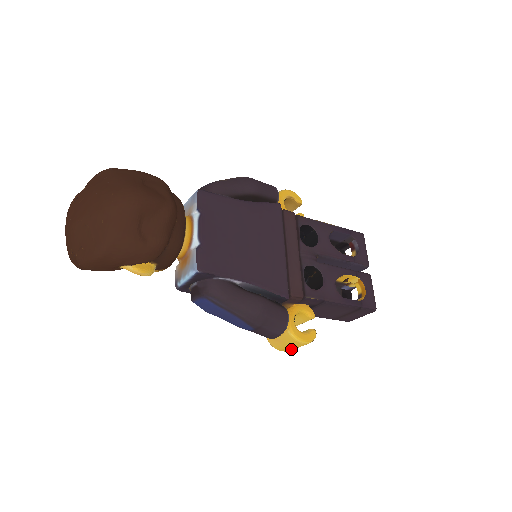
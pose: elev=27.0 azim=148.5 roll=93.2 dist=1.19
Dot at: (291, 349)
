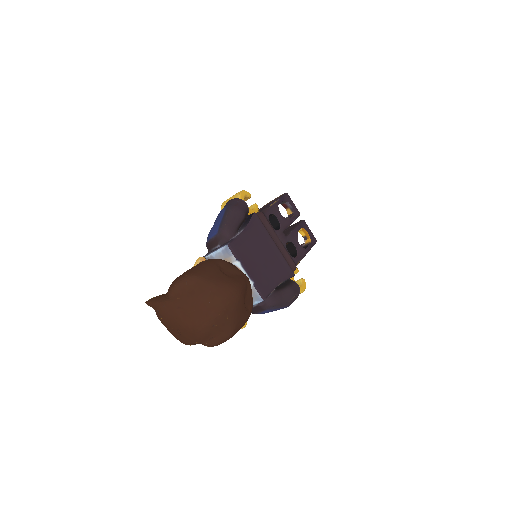
Dot at: occluded
